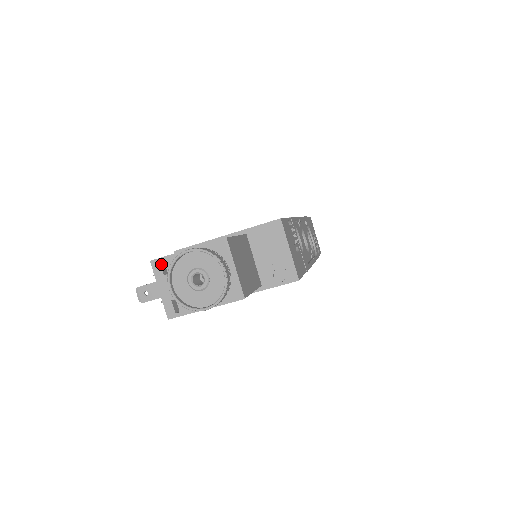
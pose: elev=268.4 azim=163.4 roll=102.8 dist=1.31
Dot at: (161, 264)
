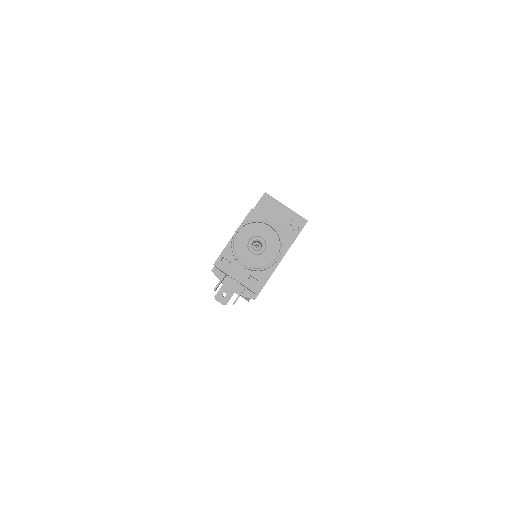
Dot at: (222, 261)
